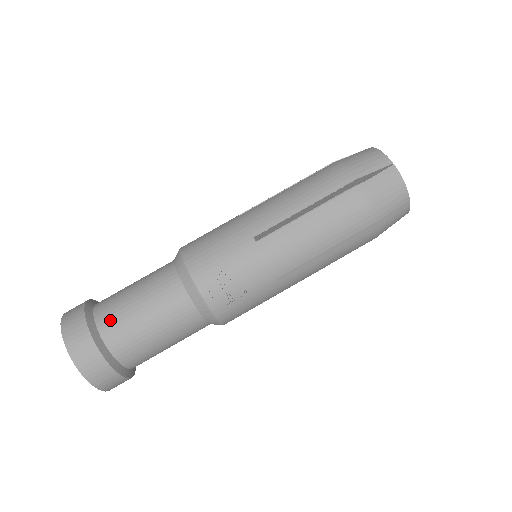
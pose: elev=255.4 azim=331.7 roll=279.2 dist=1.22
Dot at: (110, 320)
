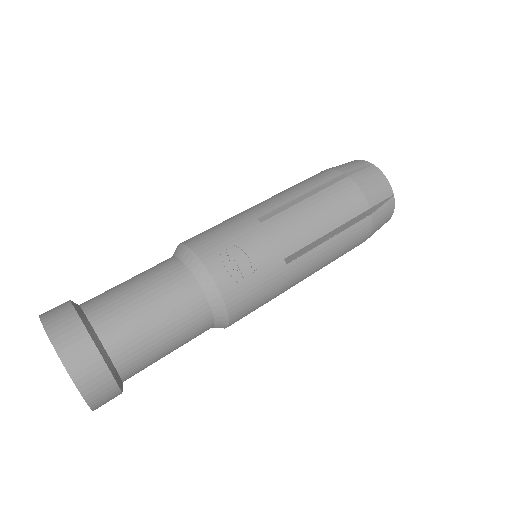
Dot at: (102, 306)
